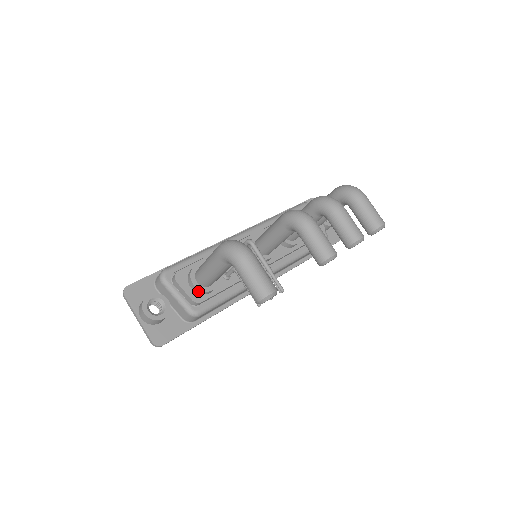
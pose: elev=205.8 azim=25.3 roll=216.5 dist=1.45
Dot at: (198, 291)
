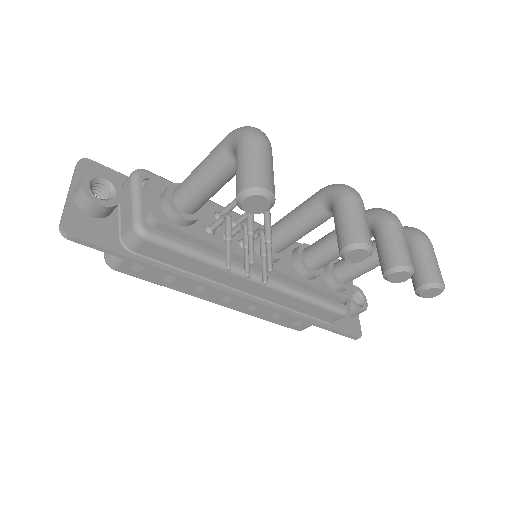
Dot at: (165, 207)
